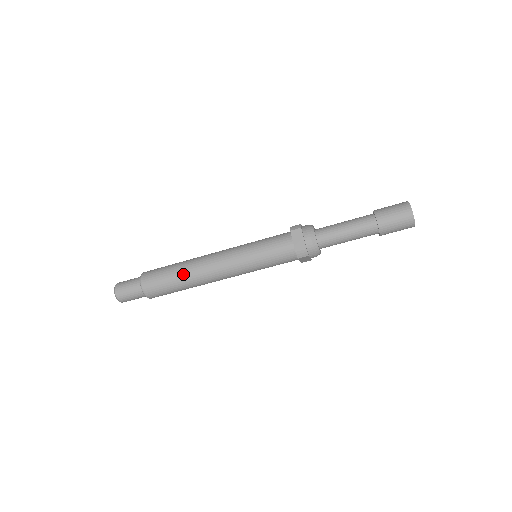
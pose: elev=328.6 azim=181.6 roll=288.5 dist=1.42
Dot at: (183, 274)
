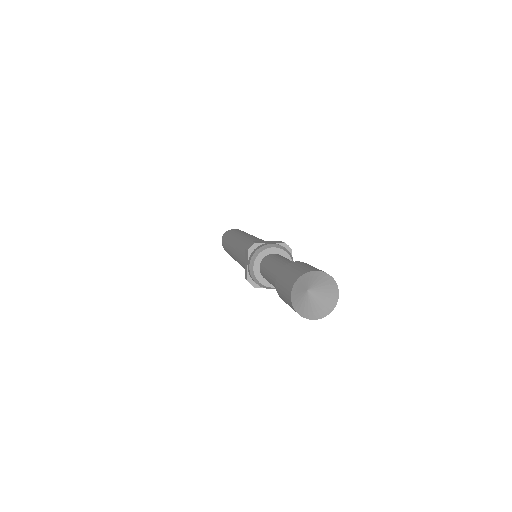
Dot at: (227, 249)
